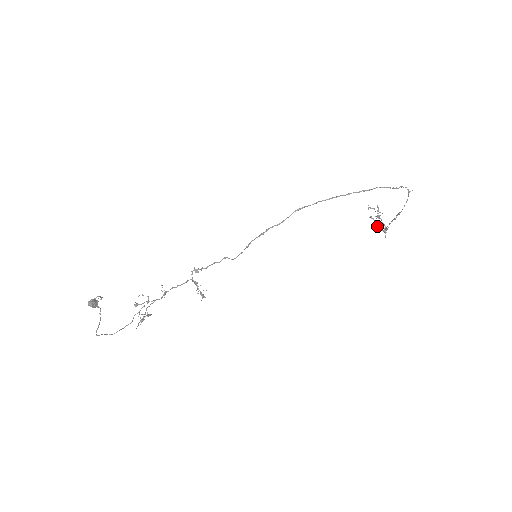
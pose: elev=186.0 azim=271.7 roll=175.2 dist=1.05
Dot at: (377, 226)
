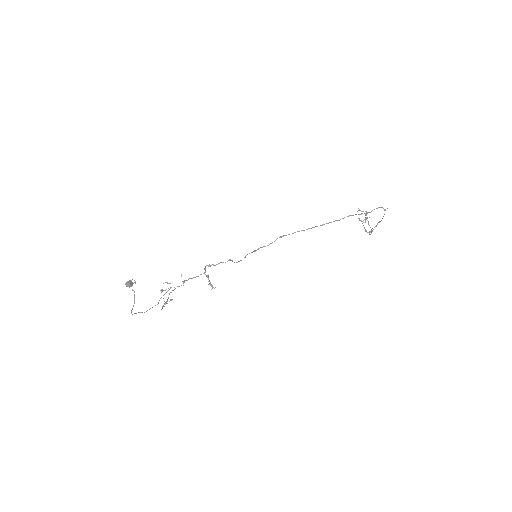
Dot at: (364, 227)
